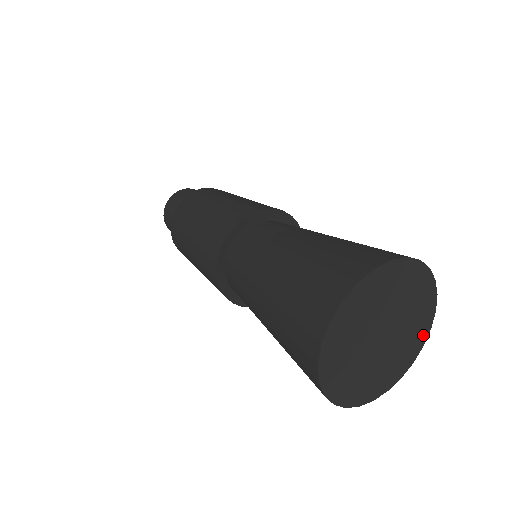
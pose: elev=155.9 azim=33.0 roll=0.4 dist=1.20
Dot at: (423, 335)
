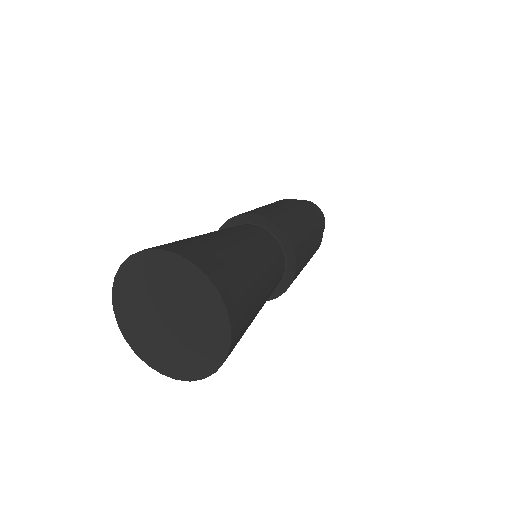
Dot at: (223, 333)
